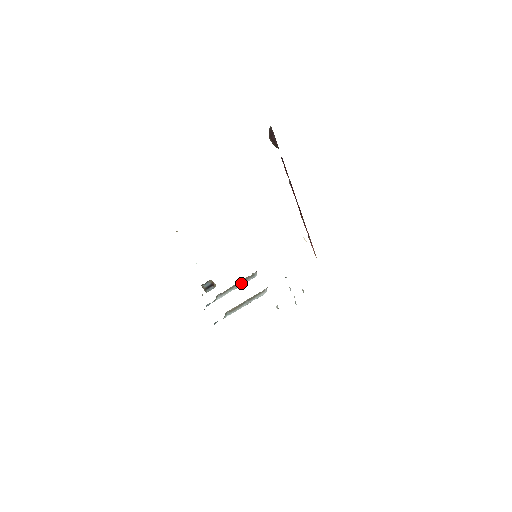
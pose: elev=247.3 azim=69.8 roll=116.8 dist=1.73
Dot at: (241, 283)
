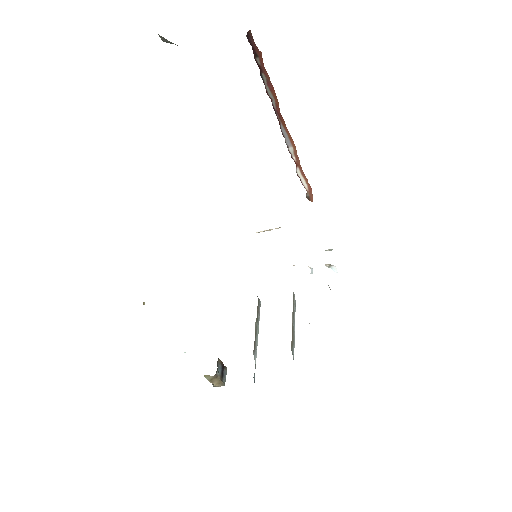
Dot at: (257, 320)
